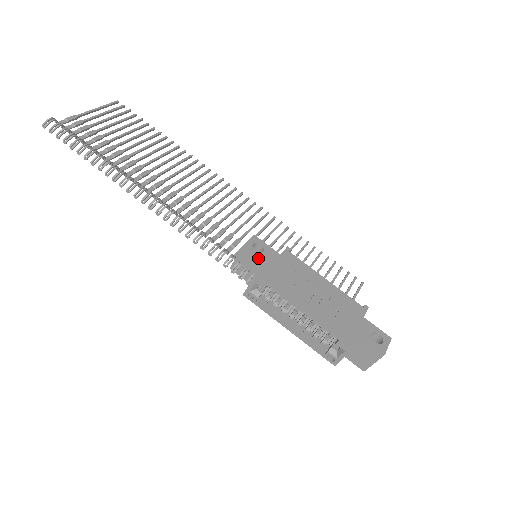
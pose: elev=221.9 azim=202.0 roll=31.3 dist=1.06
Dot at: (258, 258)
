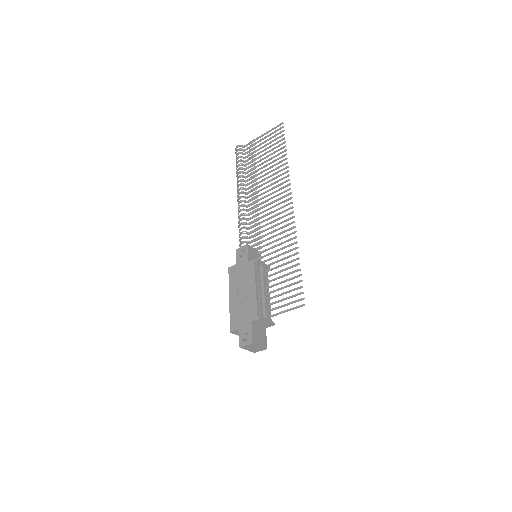
Dot at: (237, 259)
